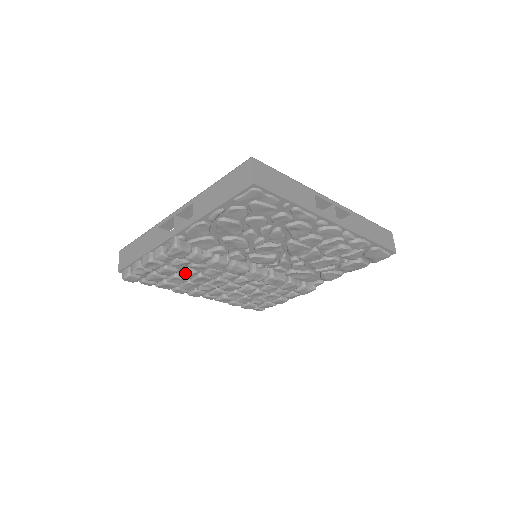
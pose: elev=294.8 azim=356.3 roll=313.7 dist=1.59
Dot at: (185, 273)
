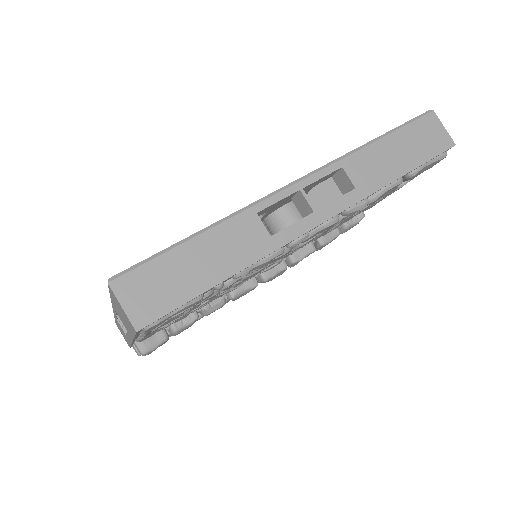
Dot at: occluded
